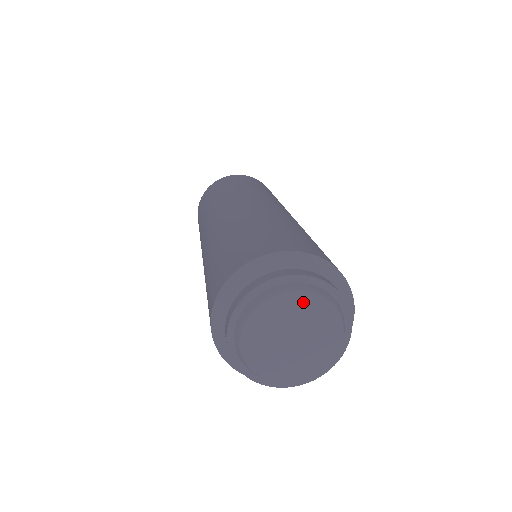
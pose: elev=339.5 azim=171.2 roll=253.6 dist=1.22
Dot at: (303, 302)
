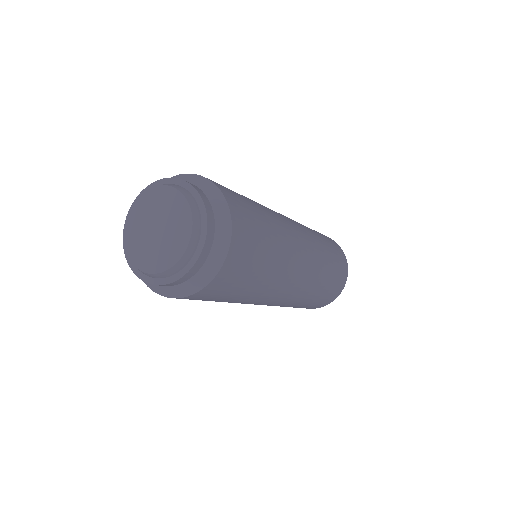
Dot at: (174, 199)
